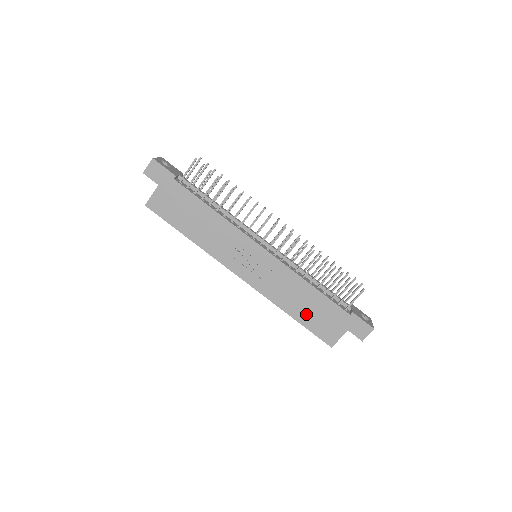
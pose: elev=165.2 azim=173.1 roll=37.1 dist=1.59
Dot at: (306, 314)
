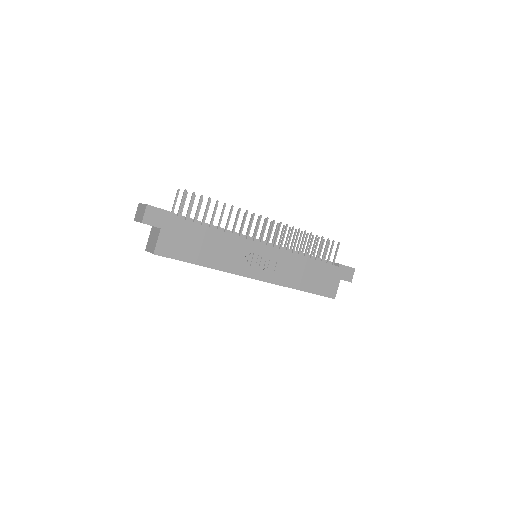
Dot at: (311, 283)
